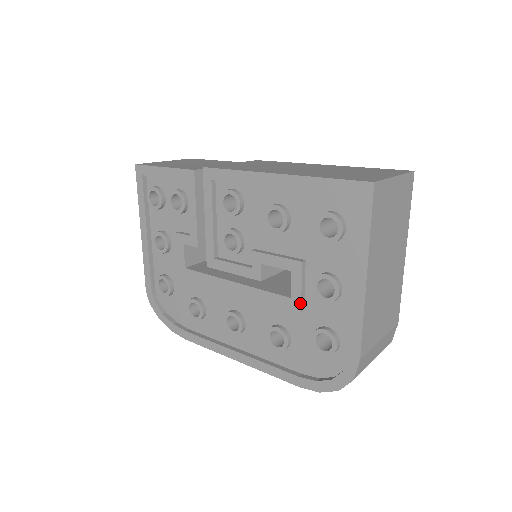
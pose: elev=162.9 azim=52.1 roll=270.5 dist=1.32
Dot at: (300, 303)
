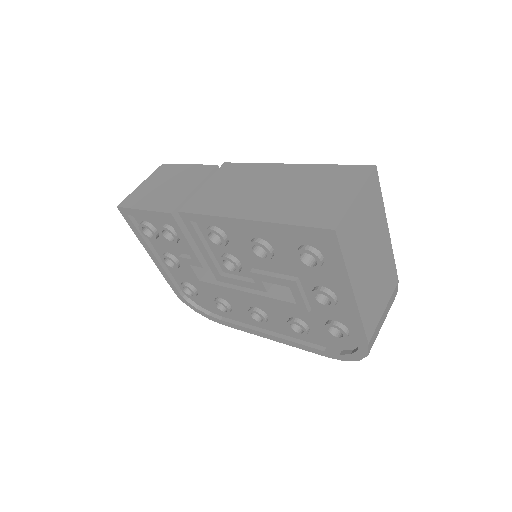
Dot at: (306, 308)
